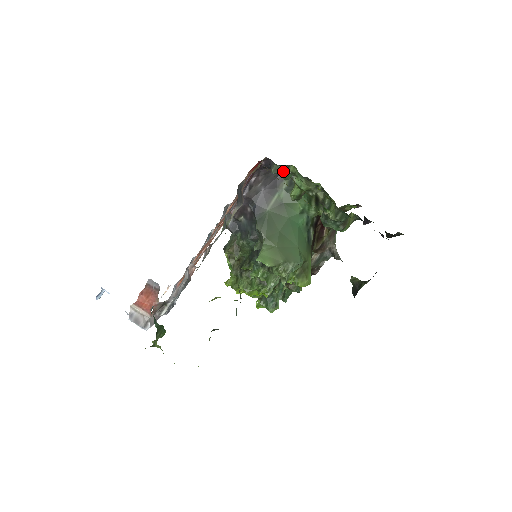
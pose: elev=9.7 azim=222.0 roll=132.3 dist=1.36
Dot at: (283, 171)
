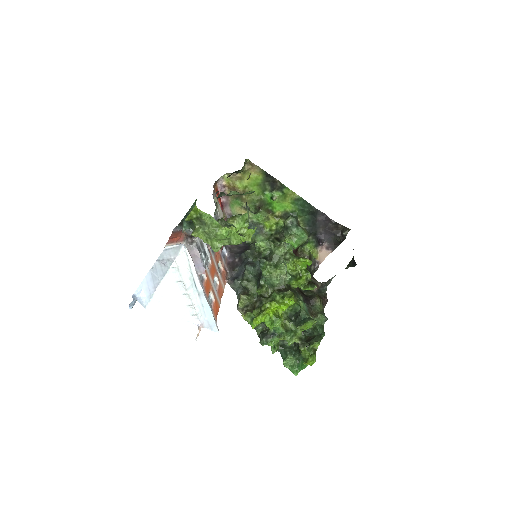
Dot at: occluded
